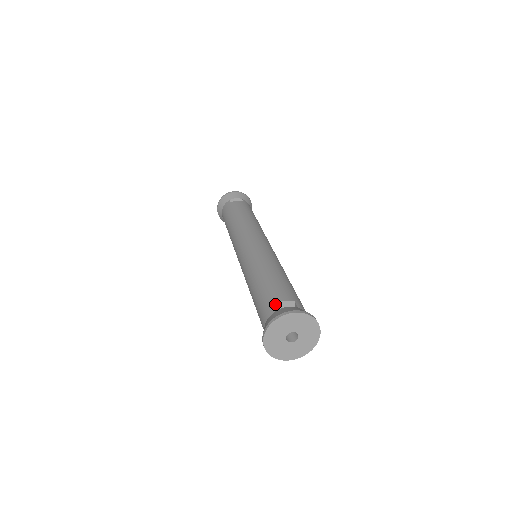
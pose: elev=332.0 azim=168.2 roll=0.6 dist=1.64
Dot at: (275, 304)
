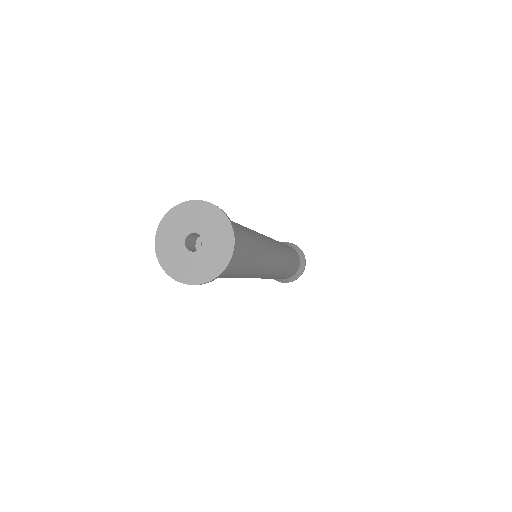
Dot at: occluded
